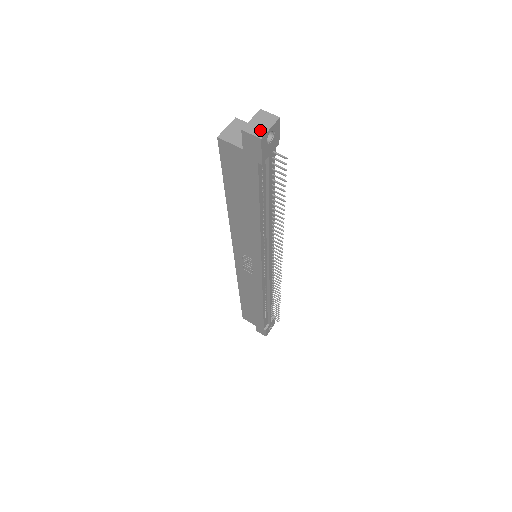
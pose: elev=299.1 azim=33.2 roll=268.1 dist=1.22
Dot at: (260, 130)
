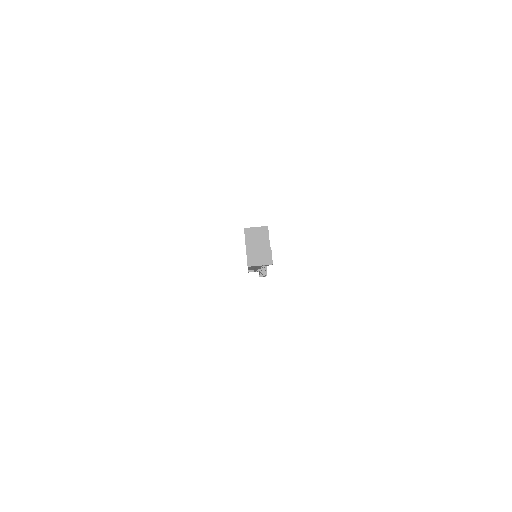
Dot at: (254, 261)
